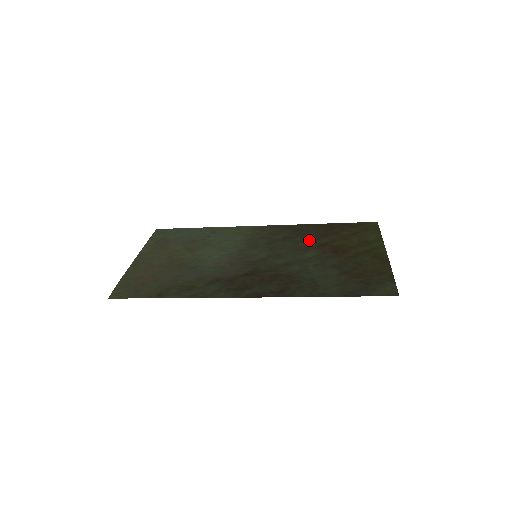
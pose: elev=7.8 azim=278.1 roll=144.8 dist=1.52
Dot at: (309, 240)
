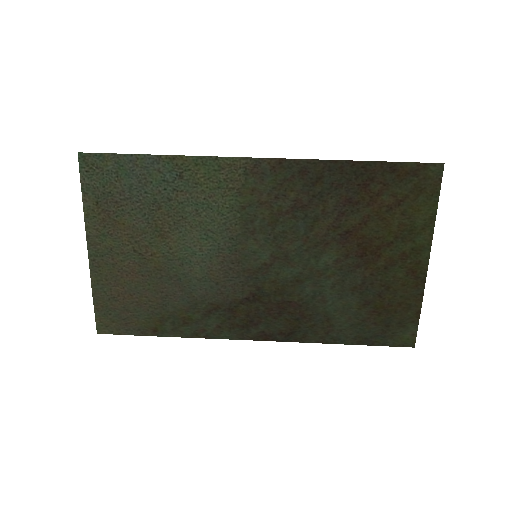
Dot at: (330, 218)
